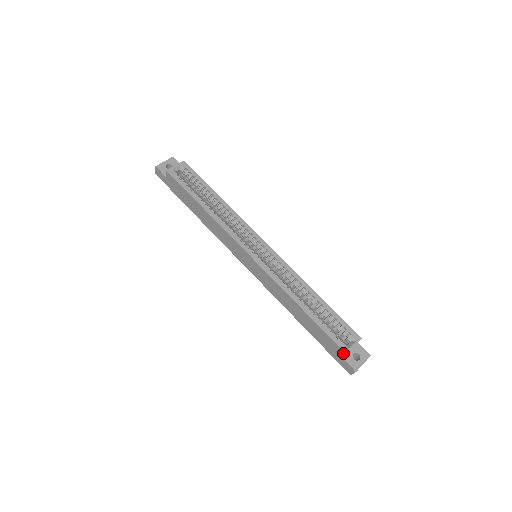
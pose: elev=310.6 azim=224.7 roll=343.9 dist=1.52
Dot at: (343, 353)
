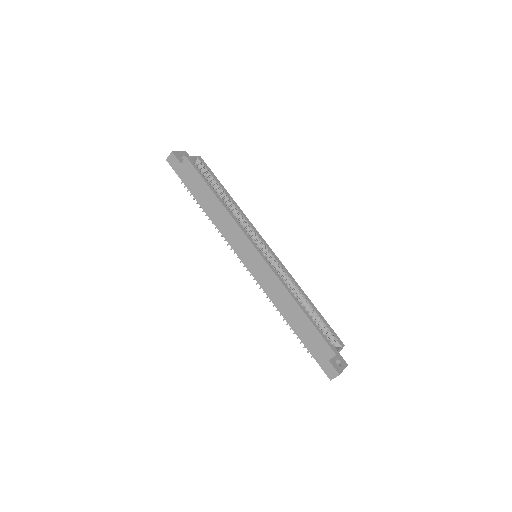
Dot at: (333, 354)
